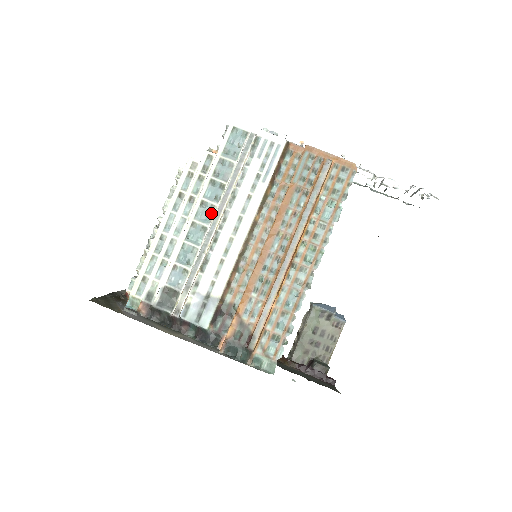
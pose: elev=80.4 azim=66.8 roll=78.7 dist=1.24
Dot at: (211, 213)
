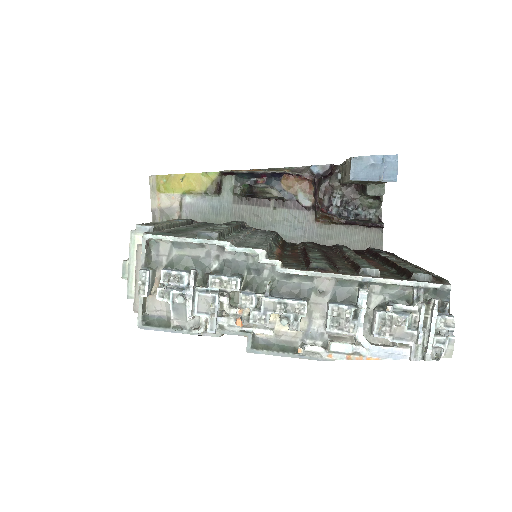
Dot at: occluded
